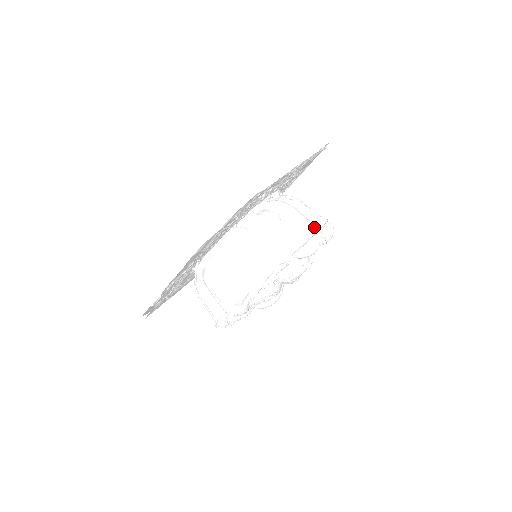
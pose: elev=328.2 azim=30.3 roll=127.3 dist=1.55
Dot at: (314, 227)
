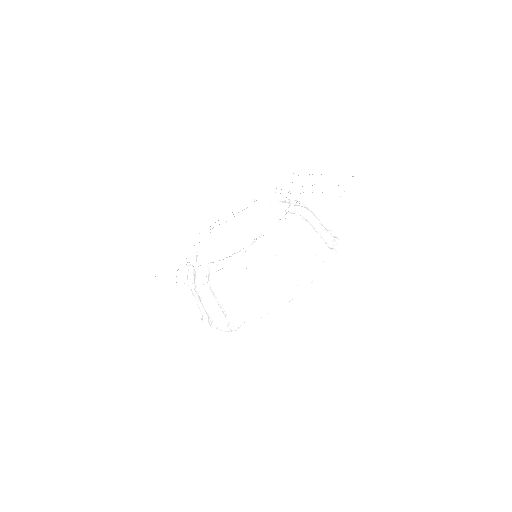
Dot at: occluded
